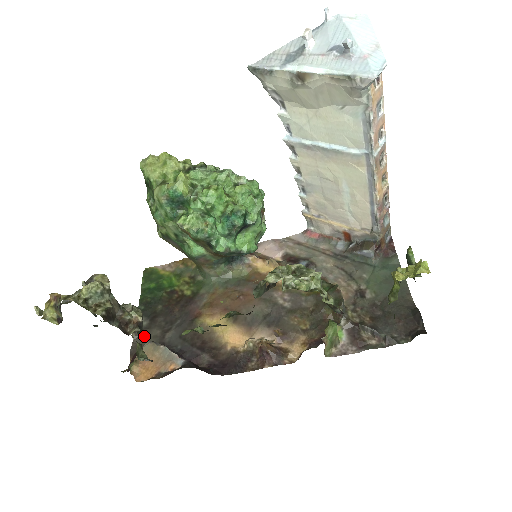
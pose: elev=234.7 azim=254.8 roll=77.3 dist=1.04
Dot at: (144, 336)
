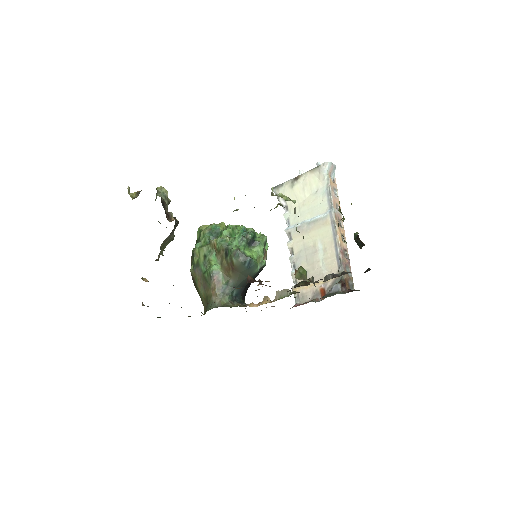
Dot at: occluded
